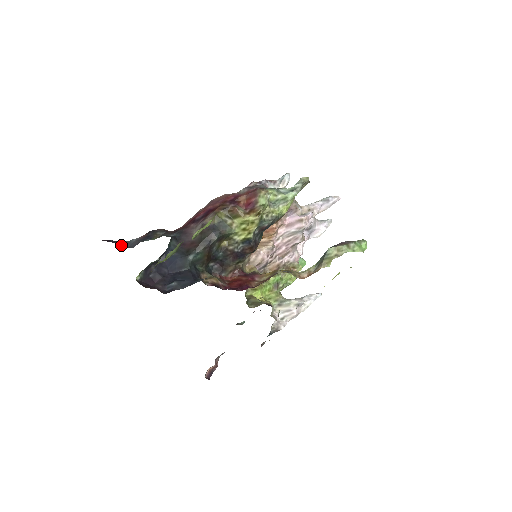
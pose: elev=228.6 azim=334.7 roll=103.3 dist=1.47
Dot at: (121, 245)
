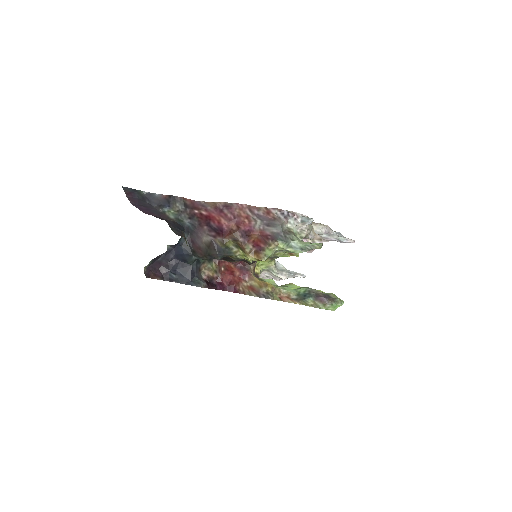
Dot at: (143, 200)
